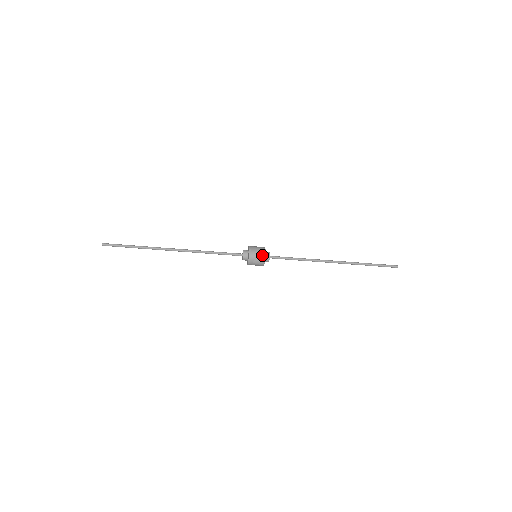
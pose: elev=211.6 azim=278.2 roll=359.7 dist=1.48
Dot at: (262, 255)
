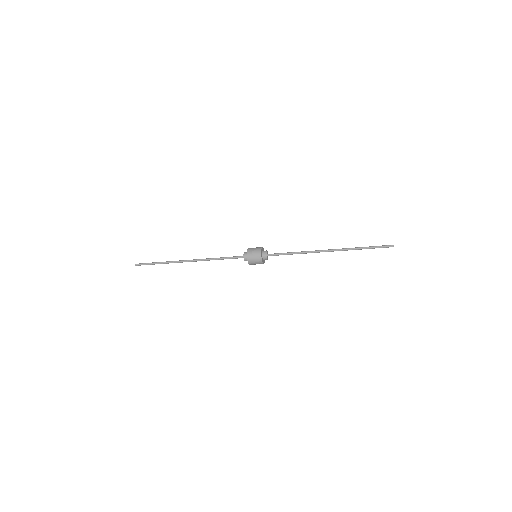
Dot at: (259, 261)
